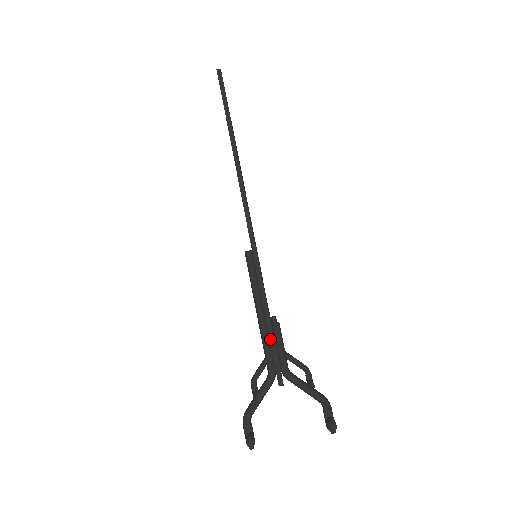
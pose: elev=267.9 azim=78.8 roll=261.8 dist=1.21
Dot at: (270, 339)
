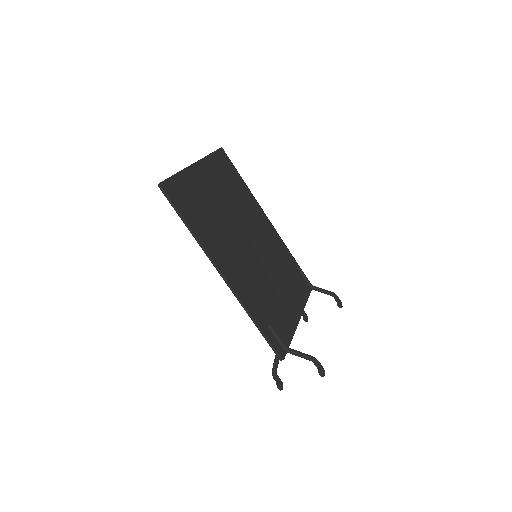
Dot at: (265, 339)
